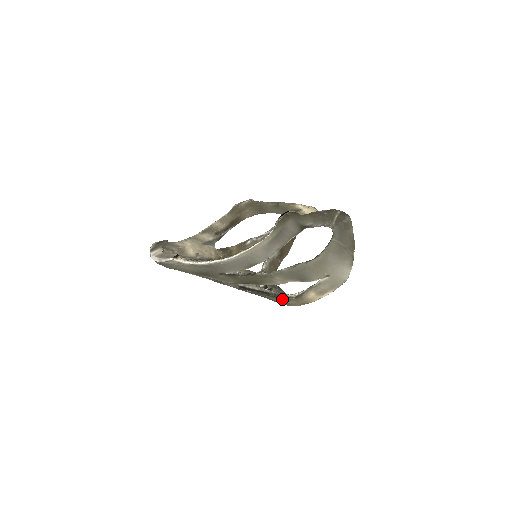
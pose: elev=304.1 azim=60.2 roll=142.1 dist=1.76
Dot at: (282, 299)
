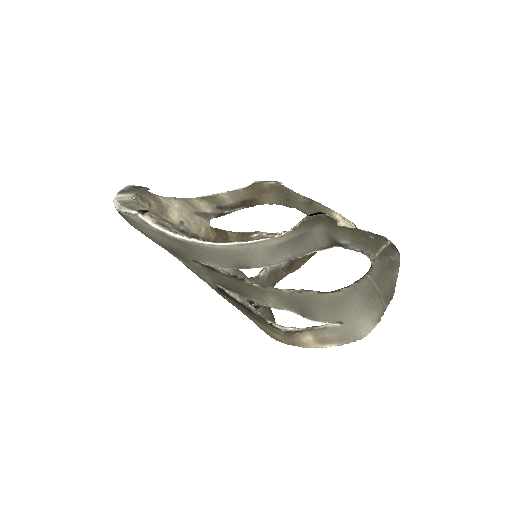
Dot at: (266, 327)
